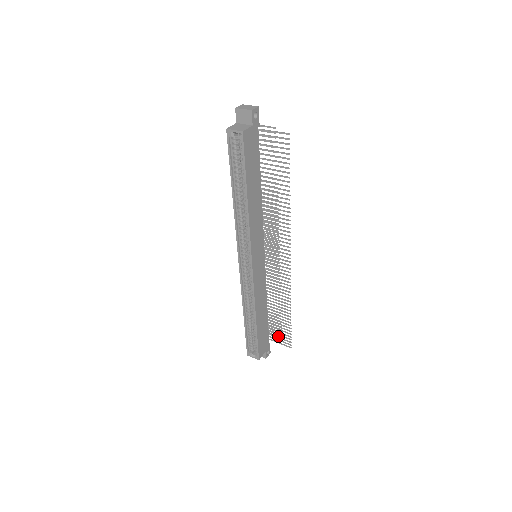
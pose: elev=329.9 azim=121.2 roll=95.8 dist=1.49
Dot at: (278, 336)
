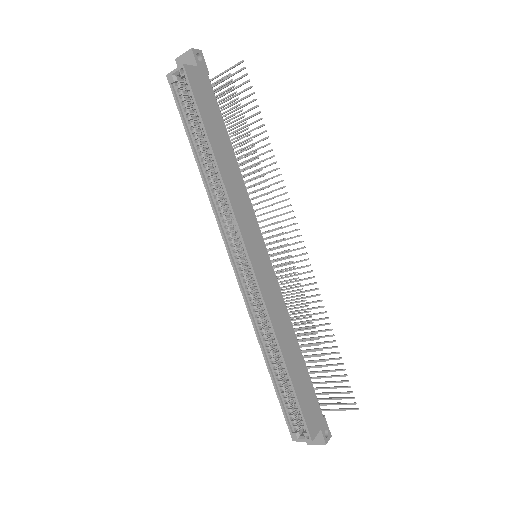
Dot at: occluded
